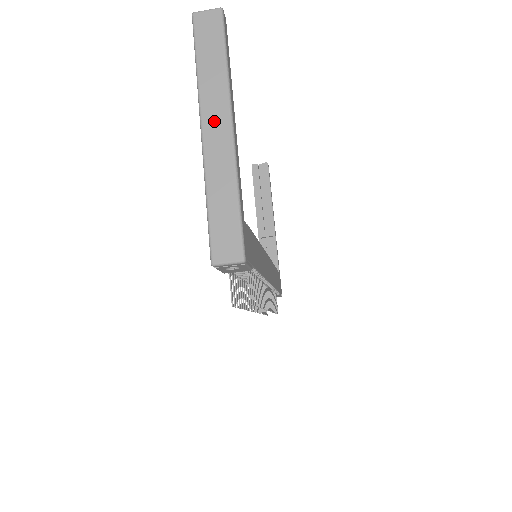
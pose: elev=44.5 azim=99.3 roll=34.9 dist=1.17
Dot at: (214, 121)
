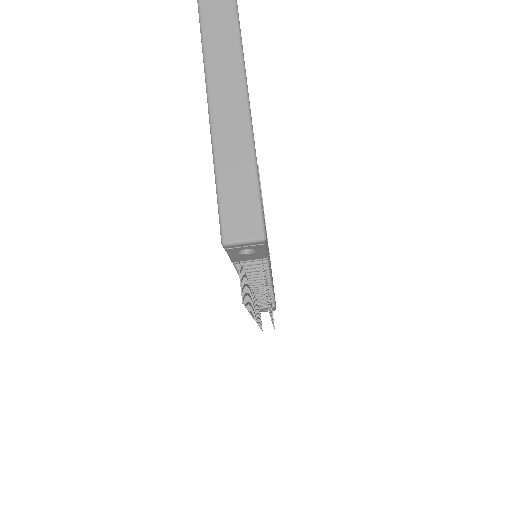
Dot at: (222, 72)
